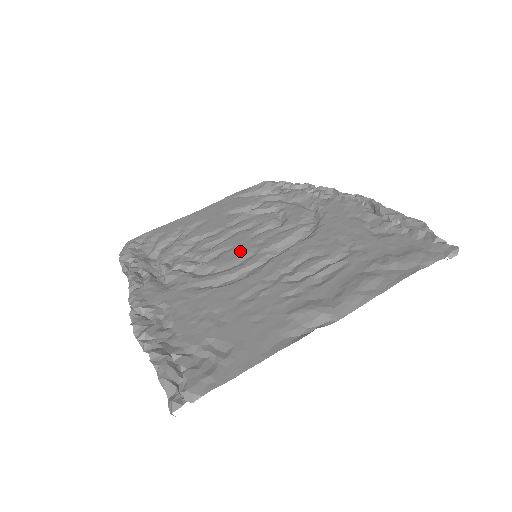
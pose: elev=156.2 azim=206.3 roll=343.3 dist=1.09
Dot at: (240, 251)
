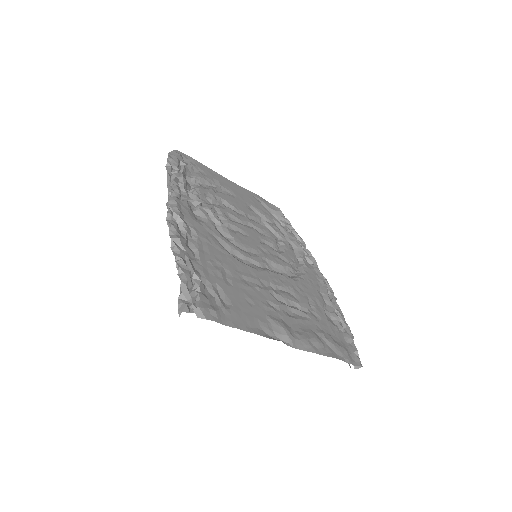
Dot at: (251, 243)
